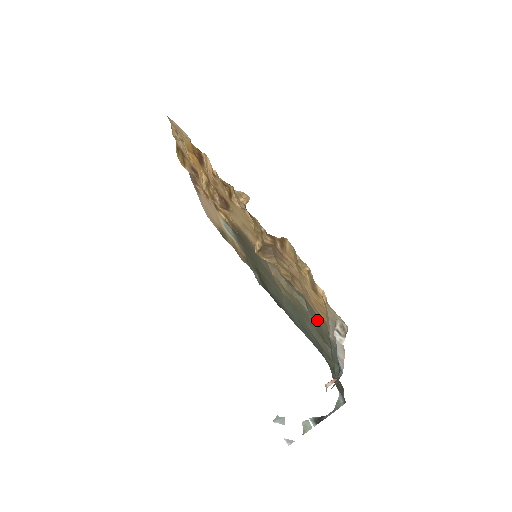
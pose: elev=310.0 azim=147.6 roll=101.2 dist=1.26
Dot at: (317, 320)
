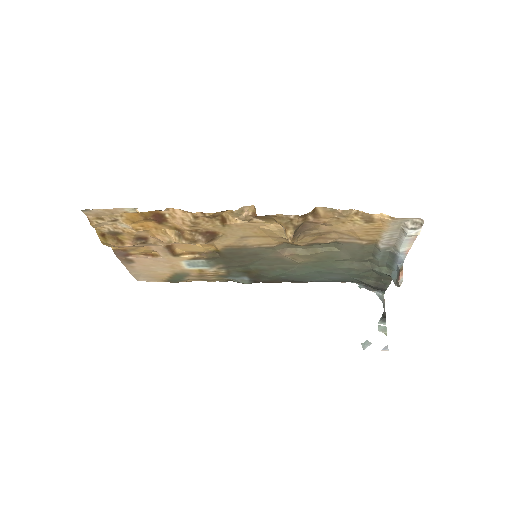
Dot at: (357, 249)
